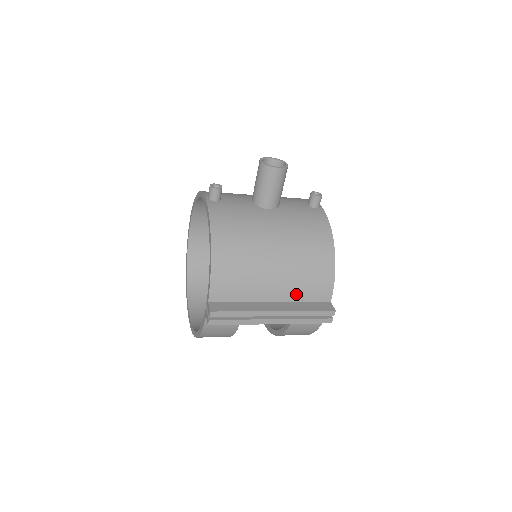
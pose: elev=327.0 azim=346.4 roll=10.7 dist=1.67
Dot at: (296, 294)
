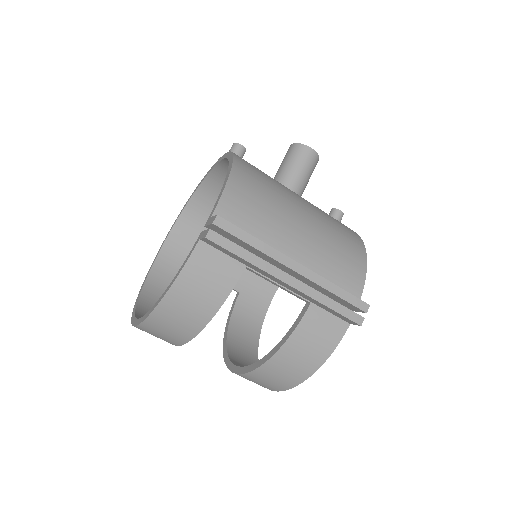
Dot at: (320, 268)
